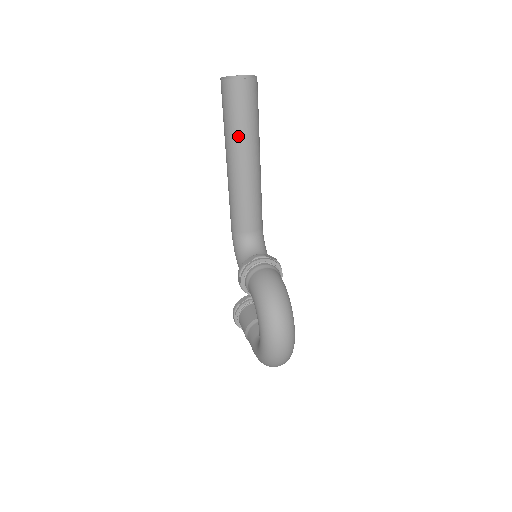
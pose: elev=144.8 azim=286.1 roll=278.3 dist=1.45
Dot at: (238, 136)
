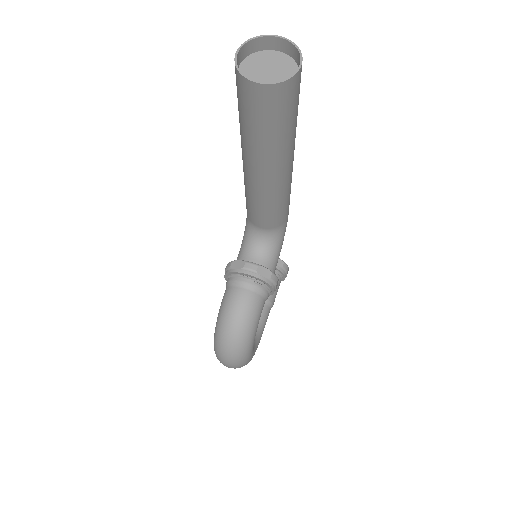
Dot at: (248, 143)
